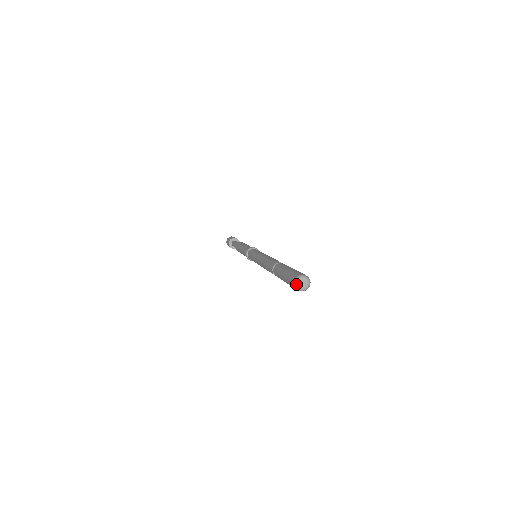
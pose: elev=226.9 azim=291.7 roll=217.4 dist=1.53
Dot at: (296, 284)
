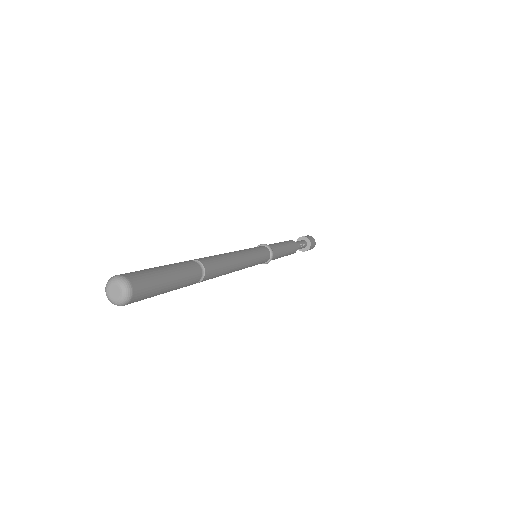
Dot at: occluded
